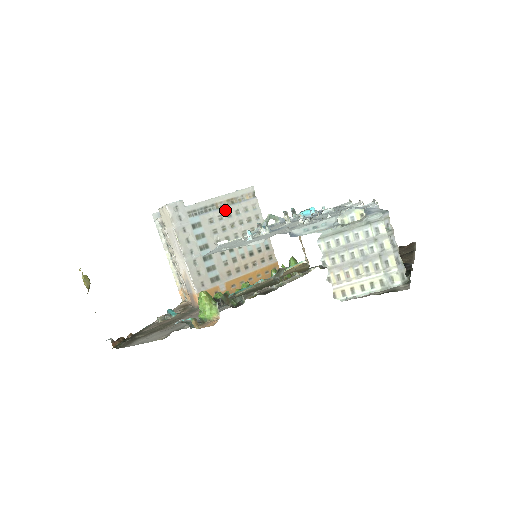
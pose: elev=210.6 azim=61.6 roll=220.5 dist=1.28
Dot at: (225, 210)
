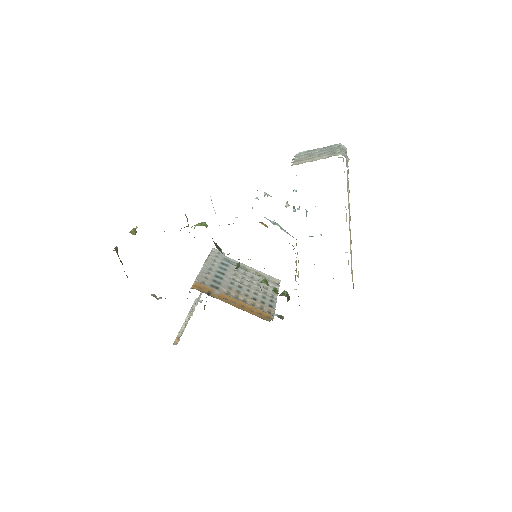
Dot at: (251, 274)
